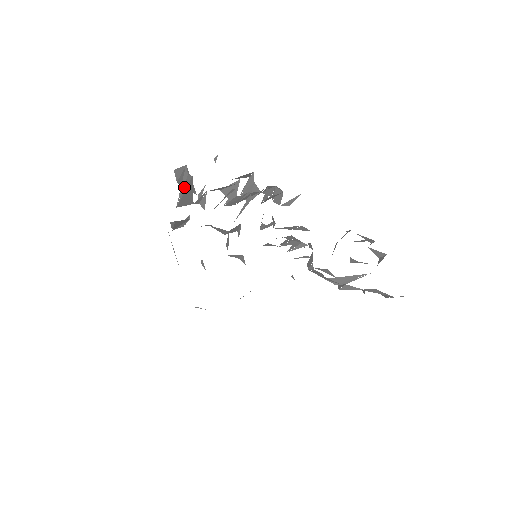
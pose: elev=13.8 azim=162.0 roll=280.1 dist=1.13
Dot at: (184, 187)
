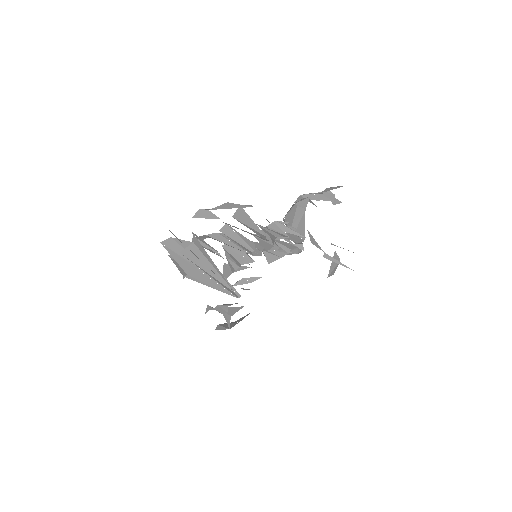
Dot at: (218, 282)
